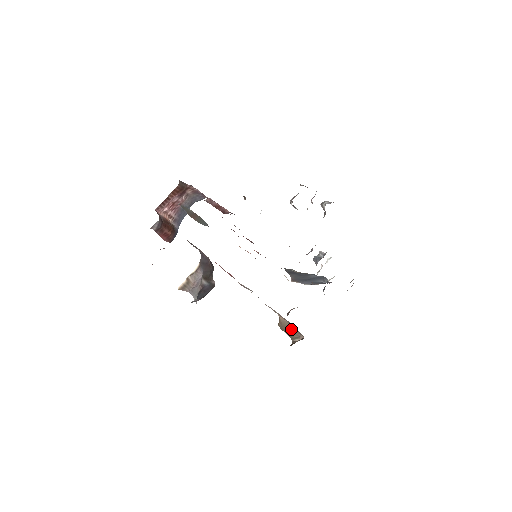
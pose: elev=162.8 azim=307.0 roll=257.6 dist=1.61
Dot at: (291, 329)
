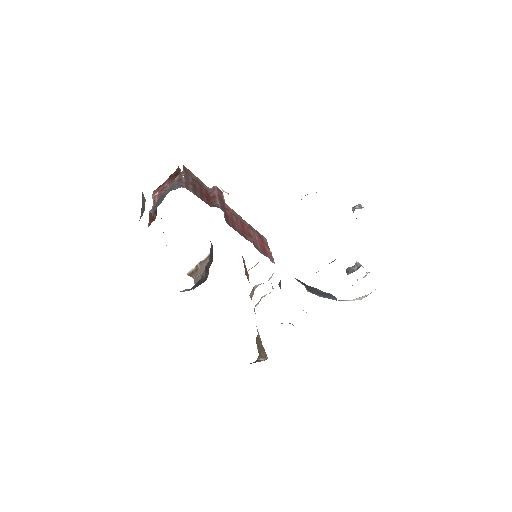
Dot at: (262, 345)
